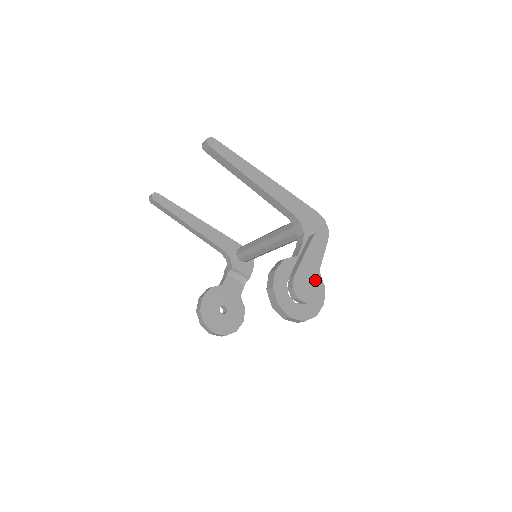
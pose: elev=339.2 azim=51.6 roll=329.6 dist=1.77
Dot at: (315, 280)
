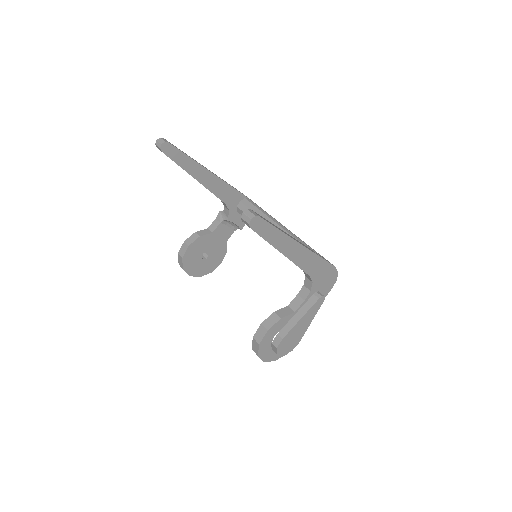
Dot at: (300, 336)
